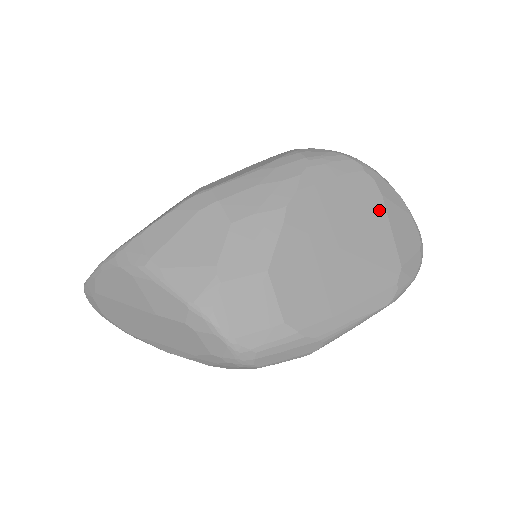
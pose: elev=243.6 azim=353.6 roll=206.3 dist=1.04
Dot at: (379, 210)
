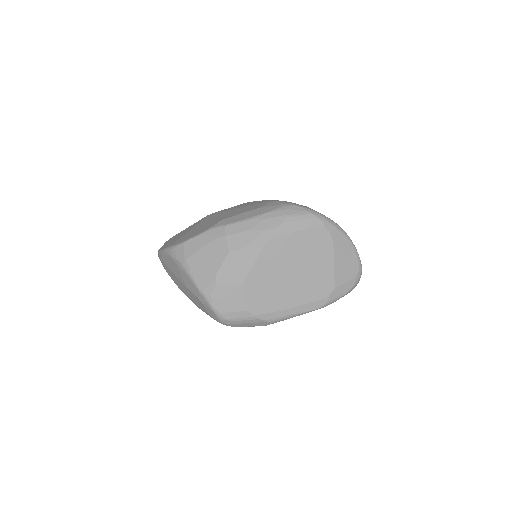
Dot at: (328, 252)
